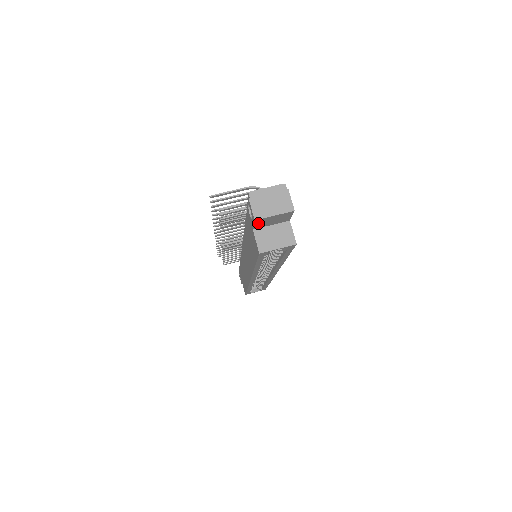
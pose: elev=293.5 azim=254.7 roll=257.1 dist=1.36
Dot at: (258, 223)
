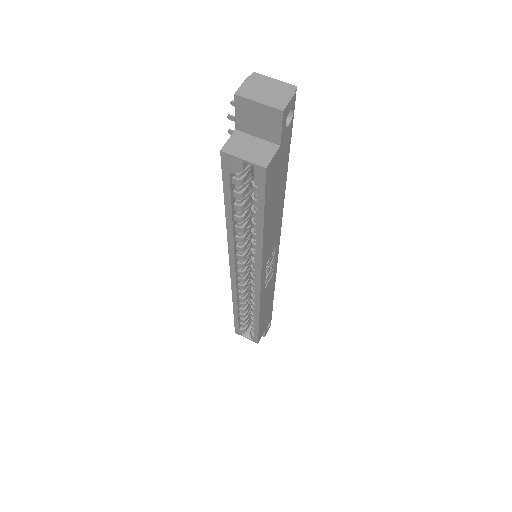
Dot at: (240, 111)
